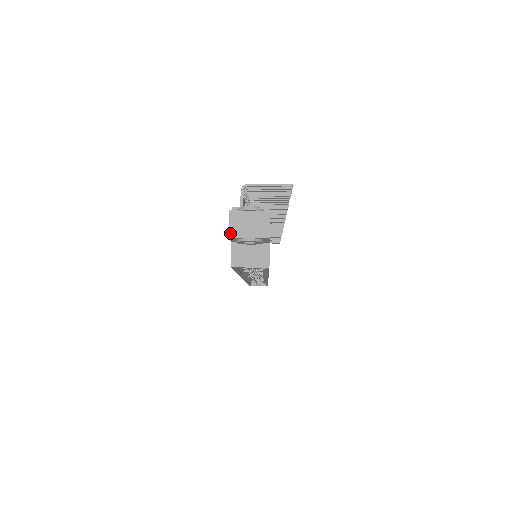
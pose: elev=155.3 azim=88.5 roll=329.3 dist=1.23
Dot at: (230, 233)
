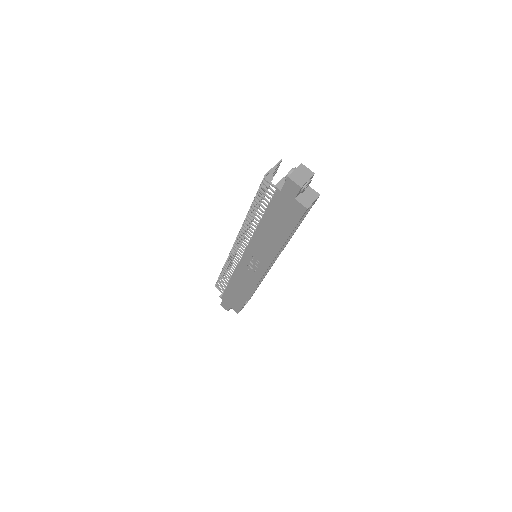
Dot at: (299, 185)
